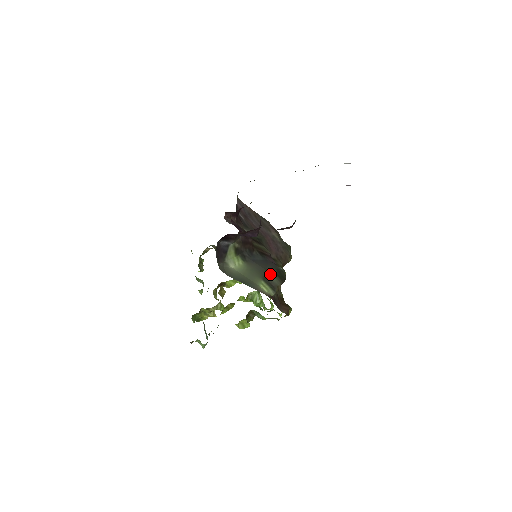
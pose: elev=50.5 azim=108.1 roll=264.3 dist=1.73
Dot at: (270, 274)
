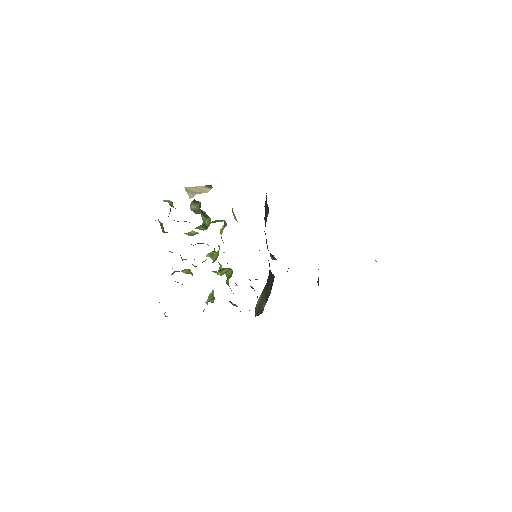
Dot at: (269, 289)
